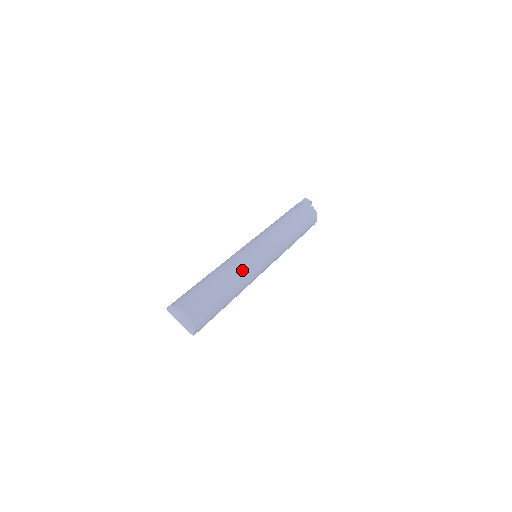
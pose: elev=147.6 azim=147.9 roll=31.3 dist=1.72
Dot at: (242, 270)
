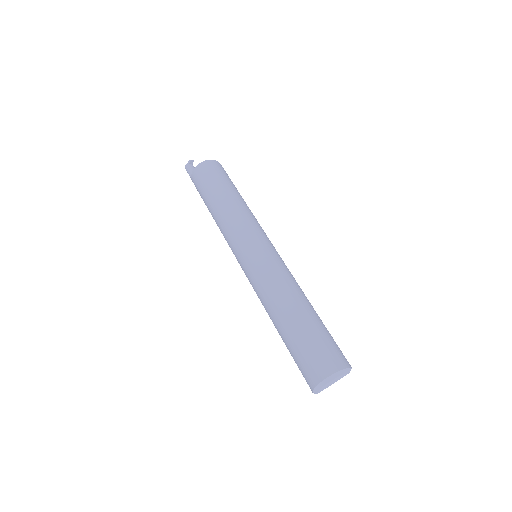
Dot at: (277, 286)
